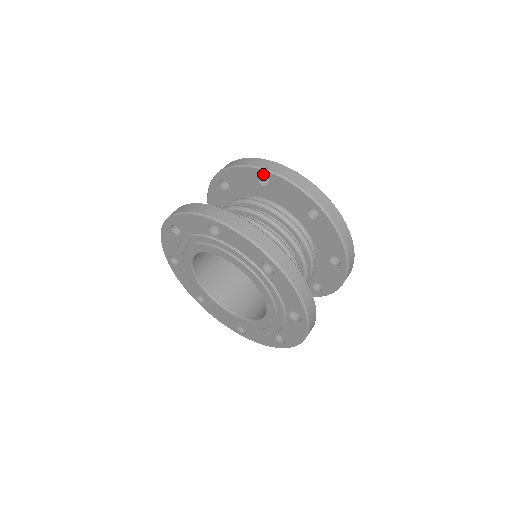
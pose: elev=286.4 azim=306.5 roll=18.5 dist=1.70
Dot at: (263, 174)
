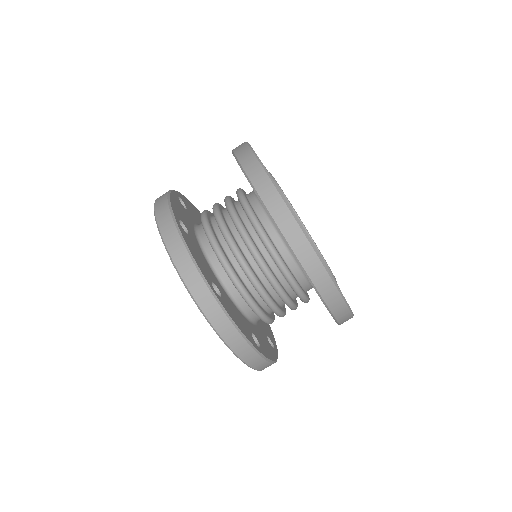
Dot at: occluded
